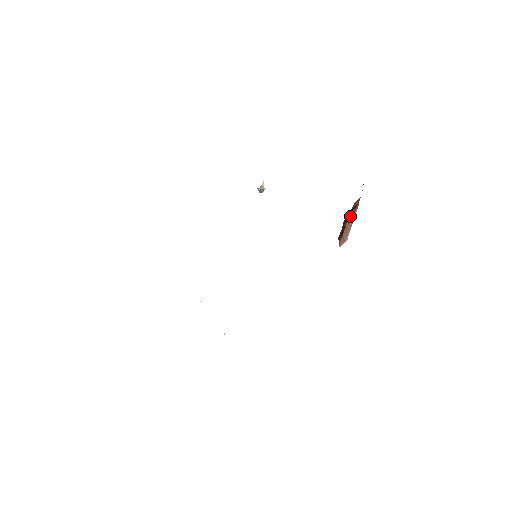
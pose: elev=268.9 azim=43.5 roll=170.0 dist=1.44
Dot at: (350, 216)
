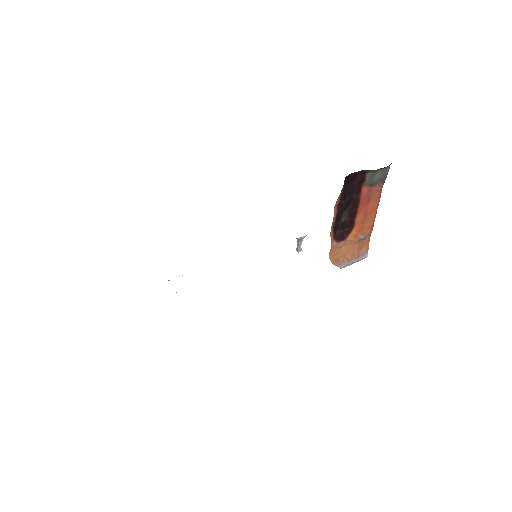
Dot at: (356, 235)
